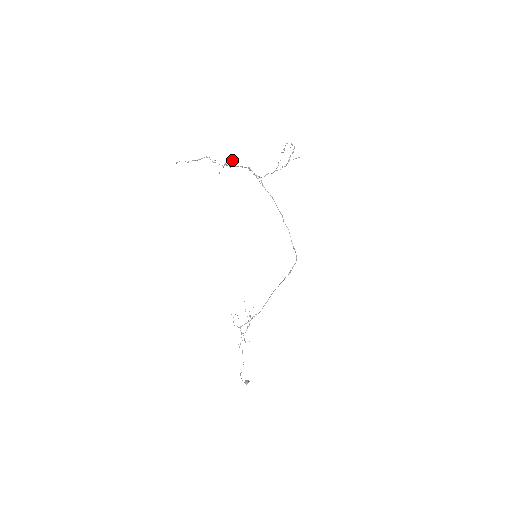
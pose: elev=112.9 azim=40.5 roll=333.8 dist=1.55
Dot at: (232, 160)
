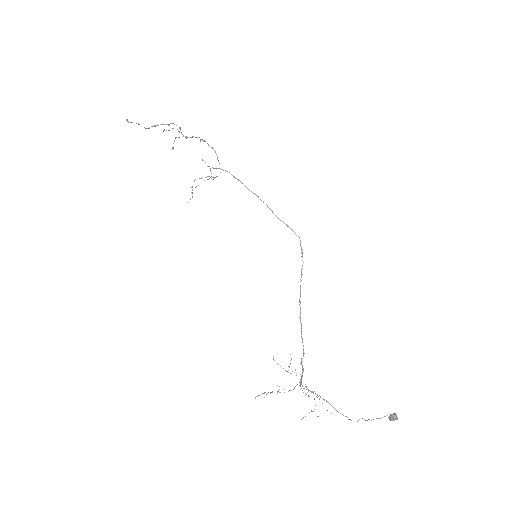
Dot at: occluded
